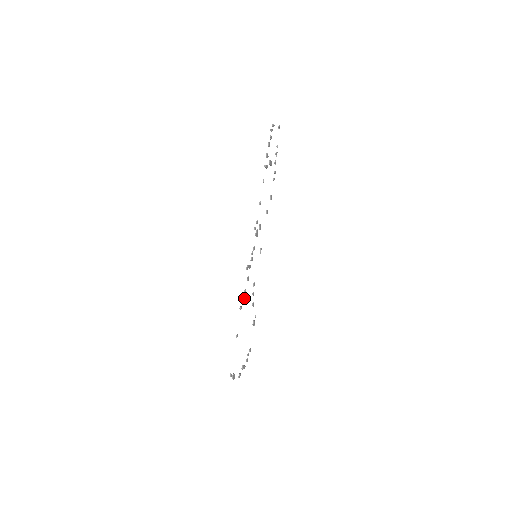
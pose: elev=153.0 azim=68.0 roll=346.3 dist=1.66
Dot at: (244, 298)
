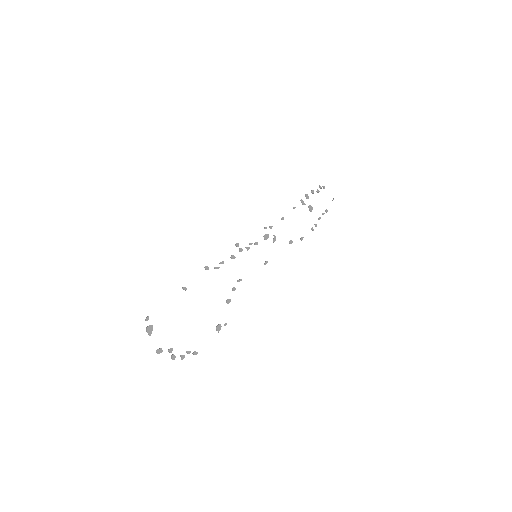
Dot at: (217, 267)
